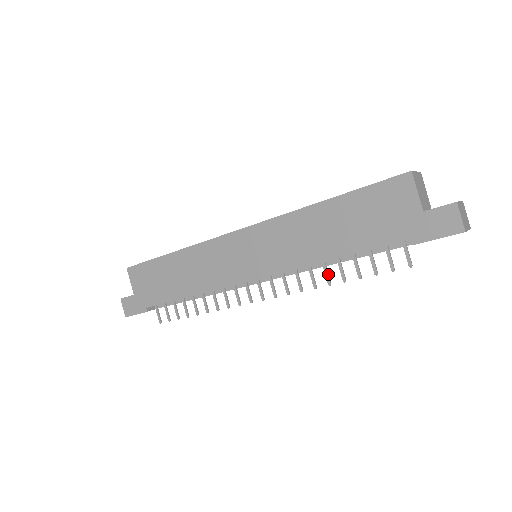
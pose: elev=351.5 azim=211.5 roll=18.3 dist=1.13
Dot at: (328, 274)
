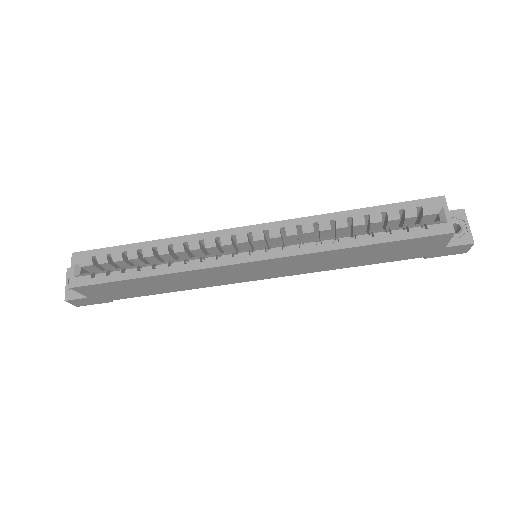
Dot at: occluded
